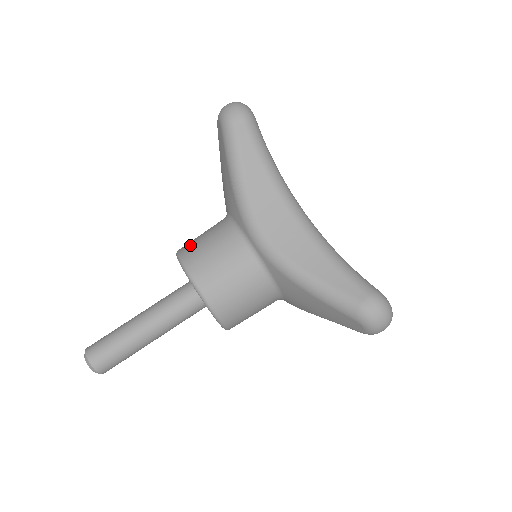
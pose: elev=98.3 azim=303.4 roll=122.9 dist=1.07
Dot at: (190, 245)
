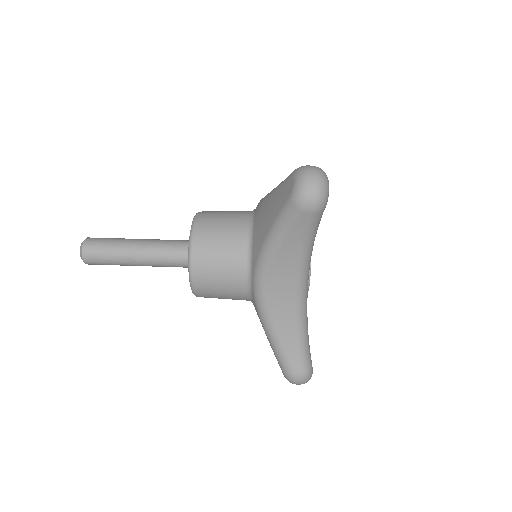
Dot at: occluded
